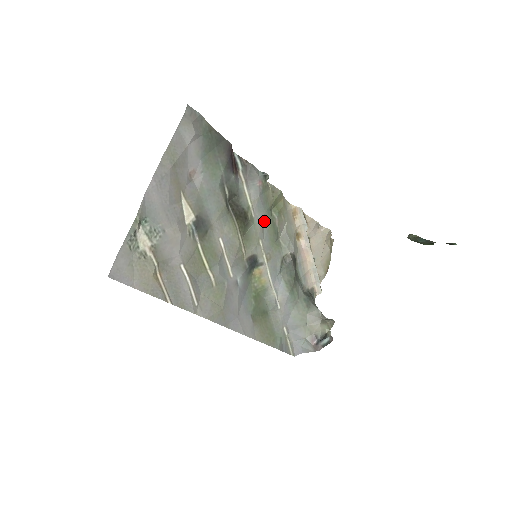
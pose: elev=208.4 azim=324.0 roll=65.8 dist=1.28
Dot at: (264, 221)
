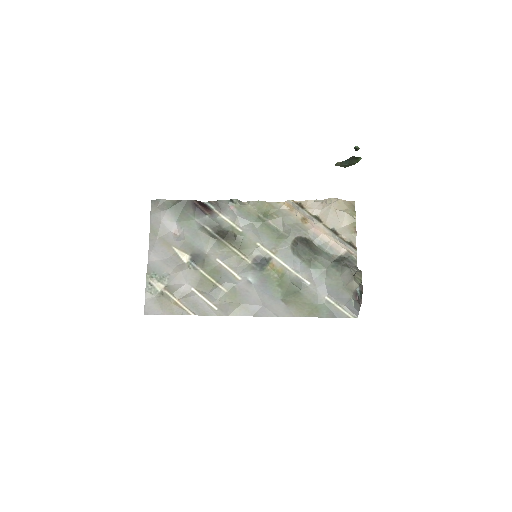
Dot at: (256, 228)
